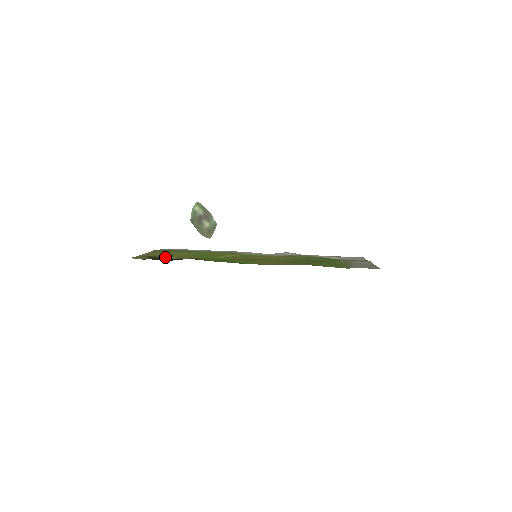
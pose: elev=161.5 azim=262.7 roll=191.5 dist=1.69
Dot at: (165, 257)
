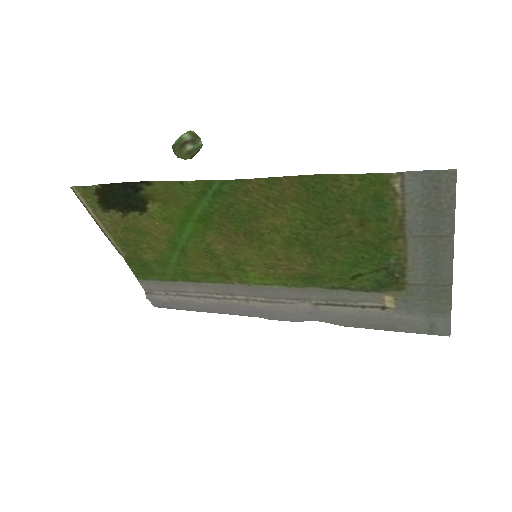
Dot at: (124, 215)
